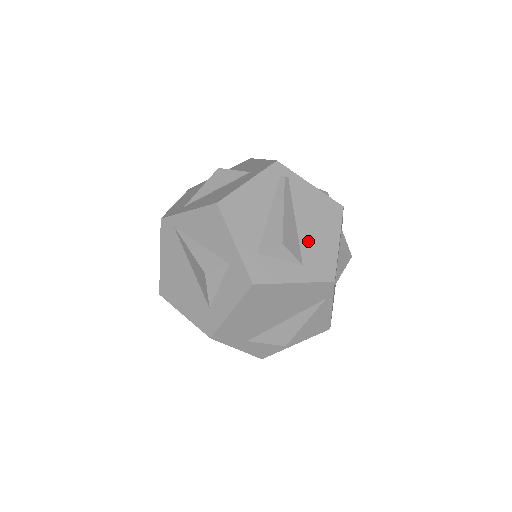
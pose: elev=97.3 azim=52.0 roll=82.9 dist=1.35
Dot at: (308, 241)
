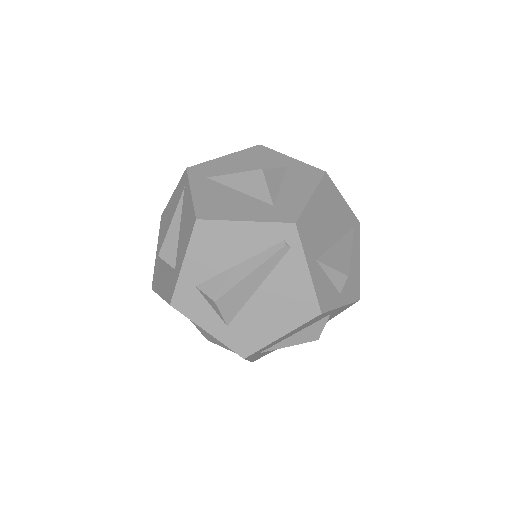
Dot at: (252, 313)
